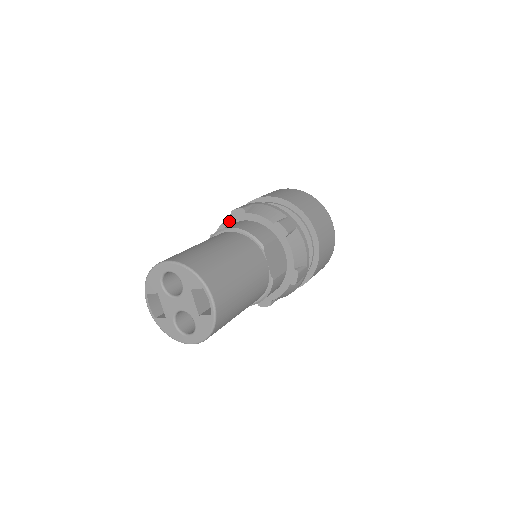
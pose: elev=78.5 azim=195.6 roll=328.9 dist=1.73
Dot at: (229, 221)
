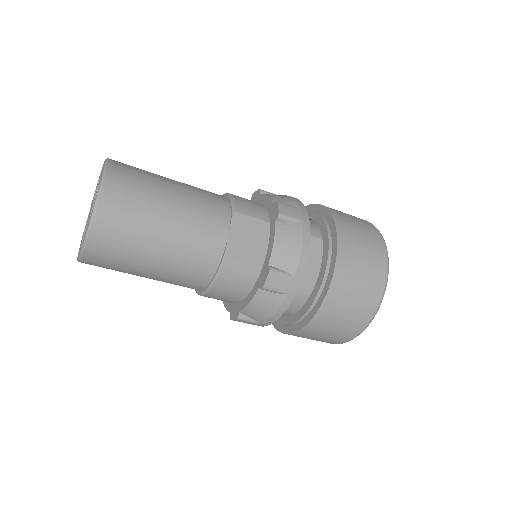
Dot at: occluded
